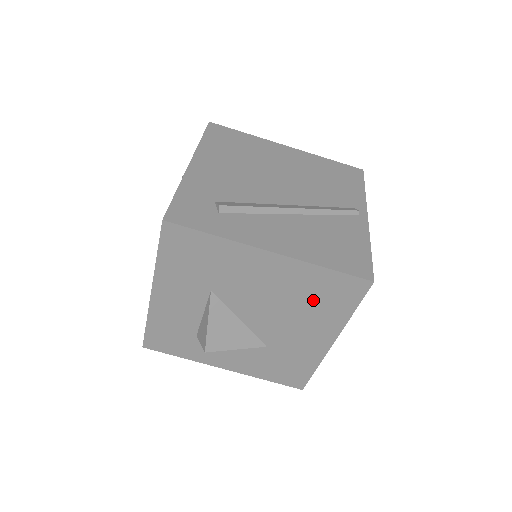
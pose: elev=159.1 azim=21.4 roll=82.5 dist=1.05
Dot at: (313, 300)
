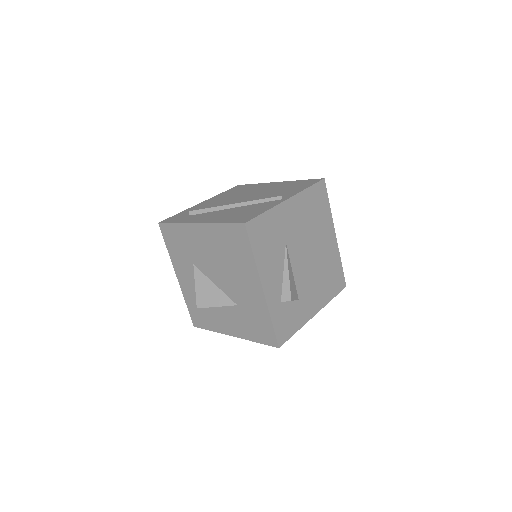
Dot at: (231, 252)
